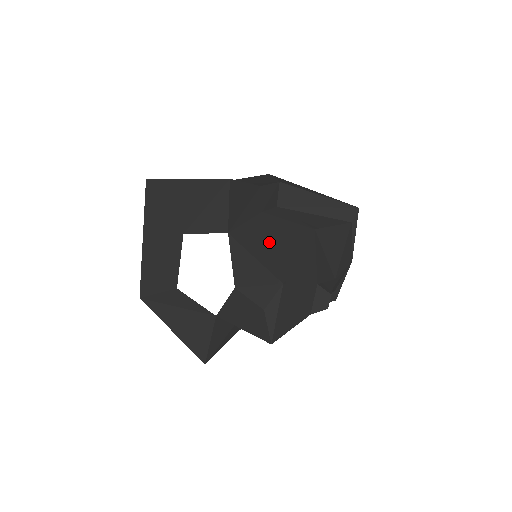
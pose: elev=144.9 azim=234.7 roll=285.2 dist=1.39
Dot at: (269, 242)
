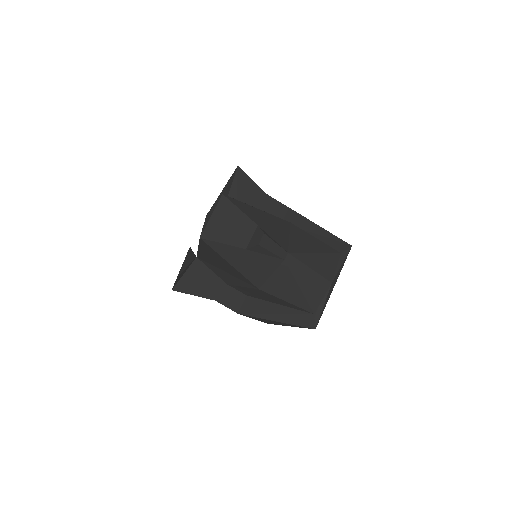
Dot at: occluded
